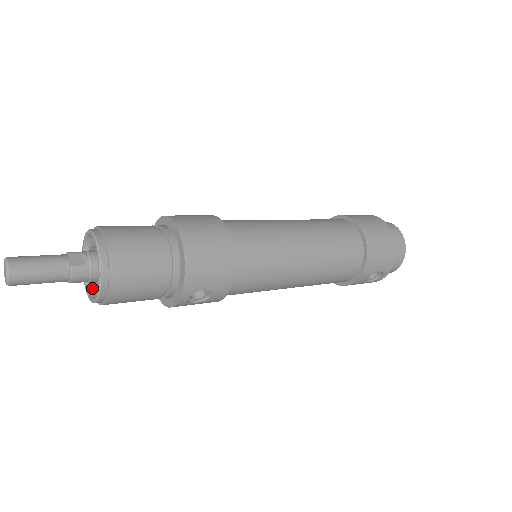
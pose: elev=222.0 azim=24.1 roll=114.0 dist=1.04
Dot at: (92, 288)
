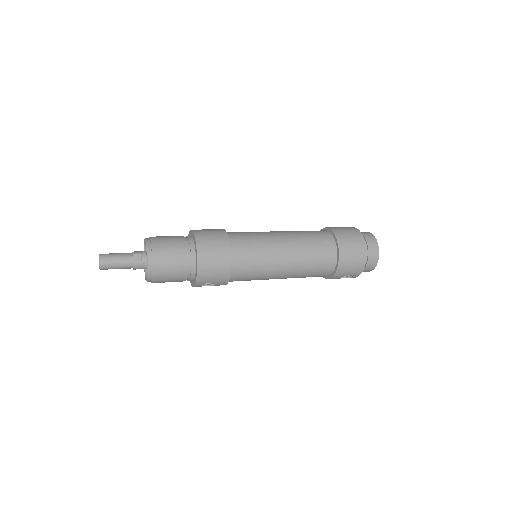
Dot at: occluded
